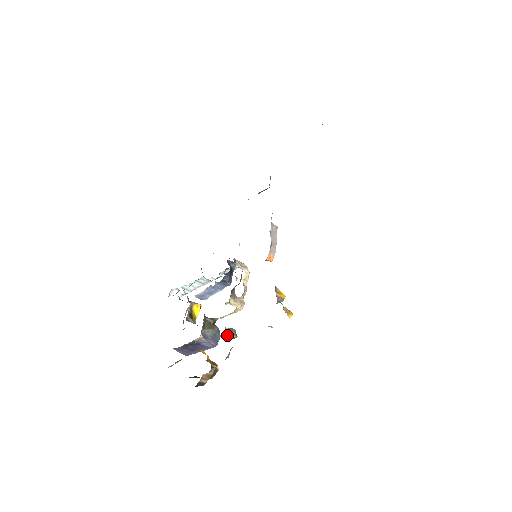
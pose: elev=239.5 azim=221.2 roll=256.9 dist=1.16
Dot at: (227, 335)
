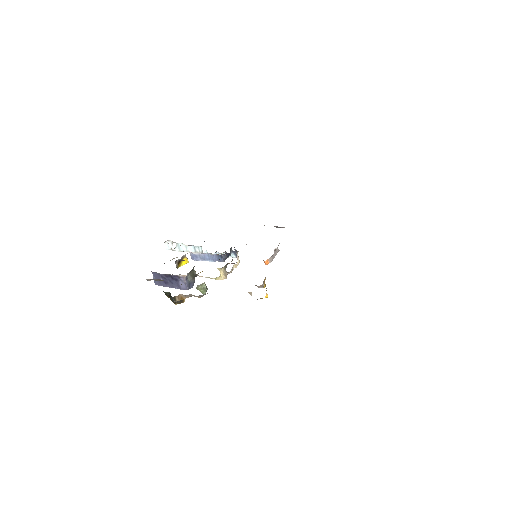
Dot at: (202, 288)
